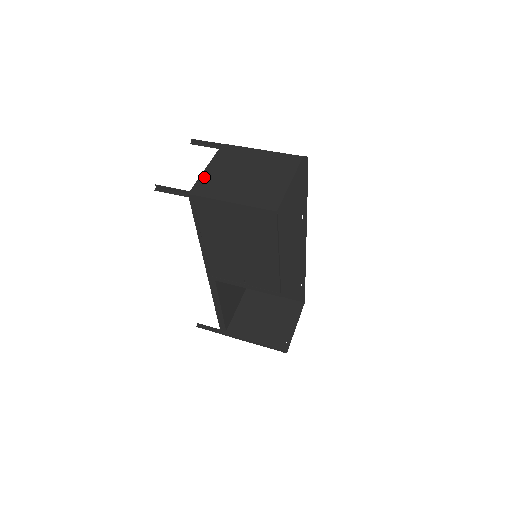
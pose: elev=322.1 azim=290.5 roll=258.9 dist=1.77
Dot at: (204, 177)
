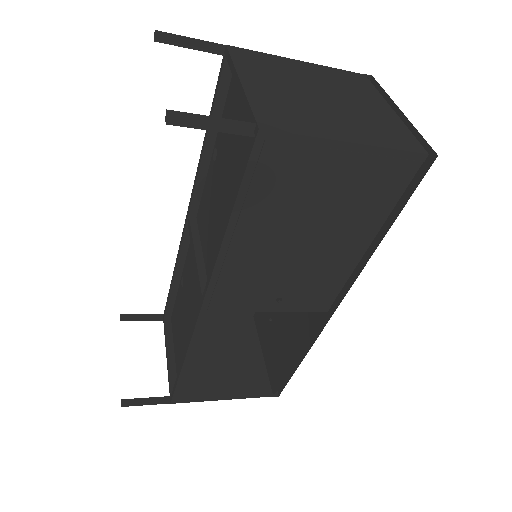
Dot at: (256, 98)
